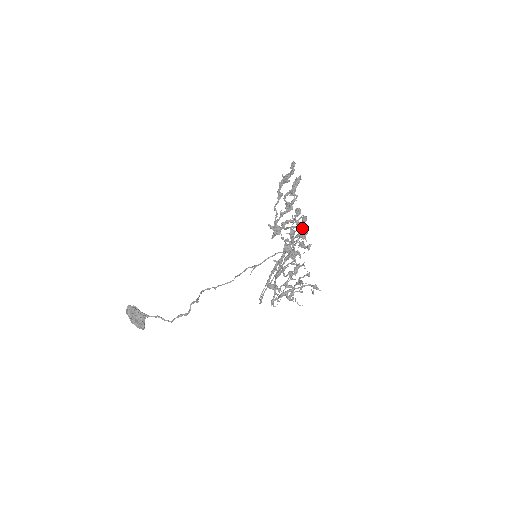
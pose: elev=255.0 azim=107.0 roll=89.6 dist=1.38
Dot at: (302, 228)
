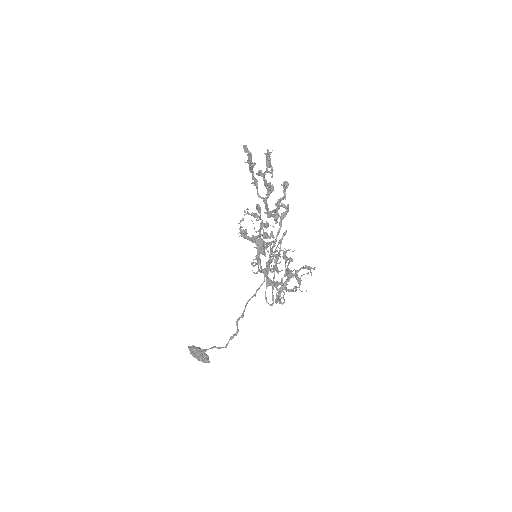
Dot at: (259, 218)
